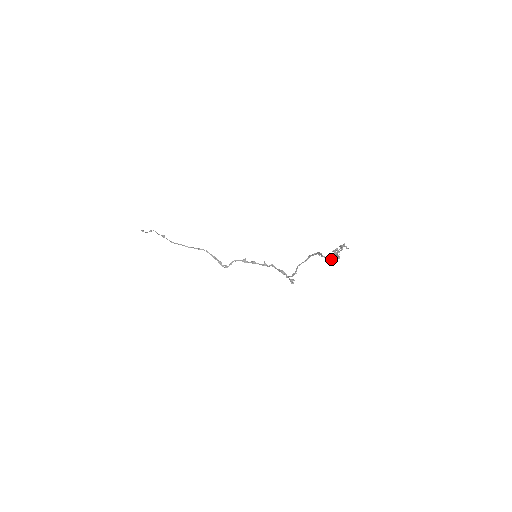
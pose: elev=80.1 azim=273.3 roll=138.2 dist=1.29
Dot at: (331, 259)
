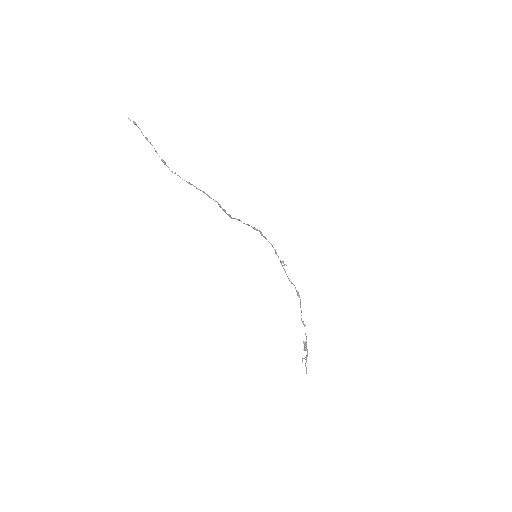
Dot at: occluded
